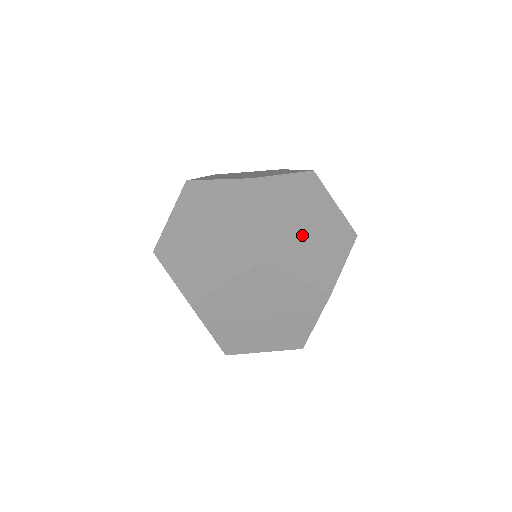
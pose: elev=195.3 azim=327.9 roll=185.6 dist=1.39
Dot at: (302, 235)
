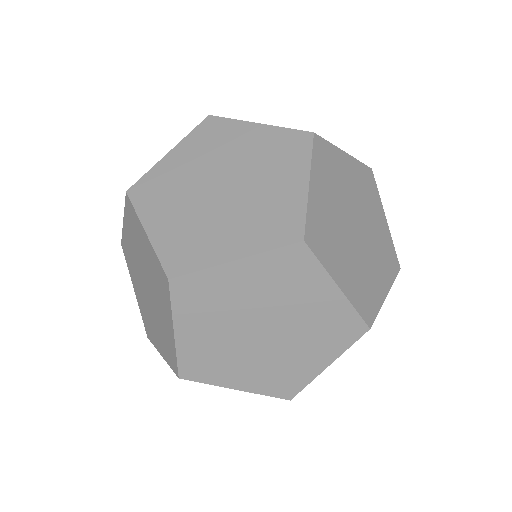
Dot at: occluded
